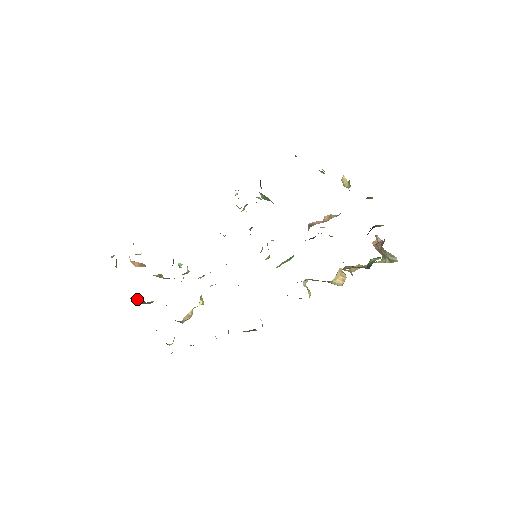
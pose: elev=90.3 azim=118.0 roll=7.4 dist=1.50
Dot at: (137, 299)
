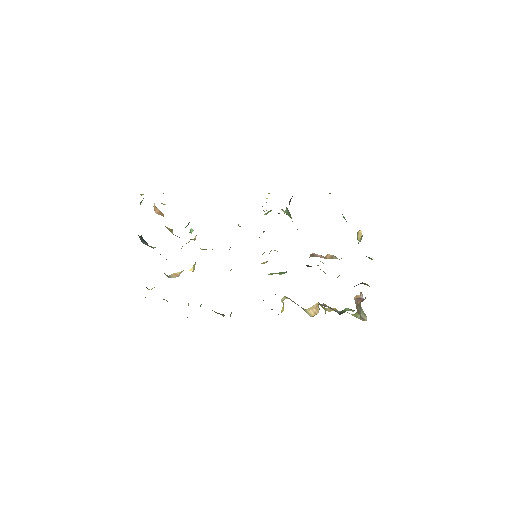
Dot at: (143, 239)
